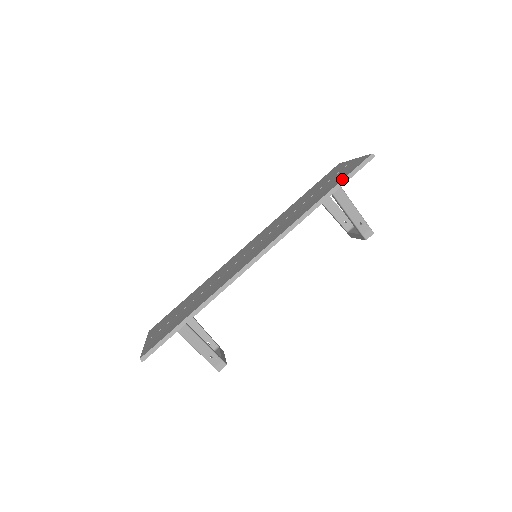
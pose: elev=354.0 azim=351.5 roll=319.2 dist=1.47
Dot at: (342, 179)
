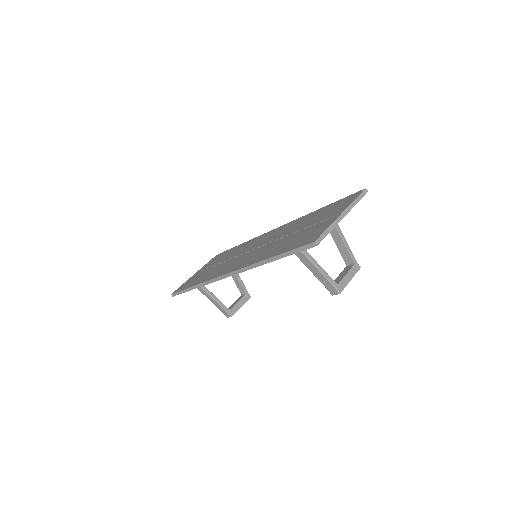
Dot at: (287, 251)
